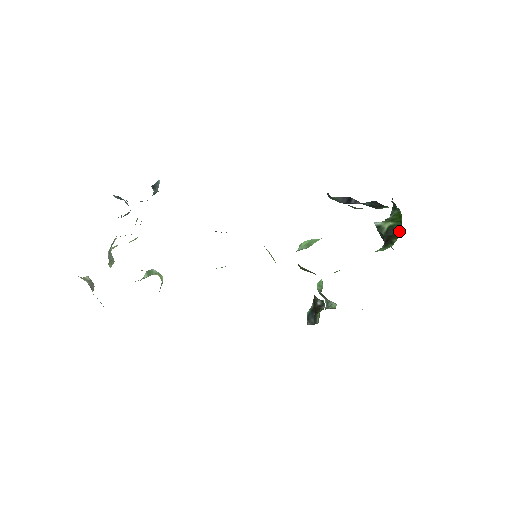
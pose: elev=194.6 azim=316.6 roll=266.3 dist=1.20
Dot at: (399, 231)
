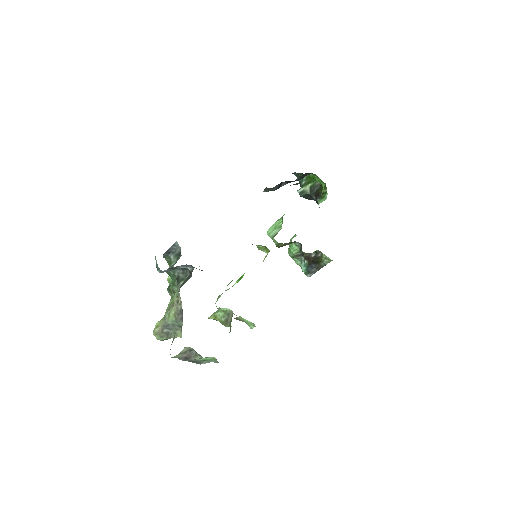
Dot at: (320, 185)
